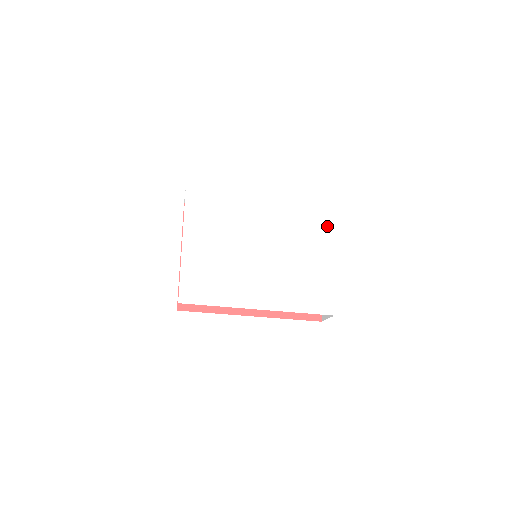
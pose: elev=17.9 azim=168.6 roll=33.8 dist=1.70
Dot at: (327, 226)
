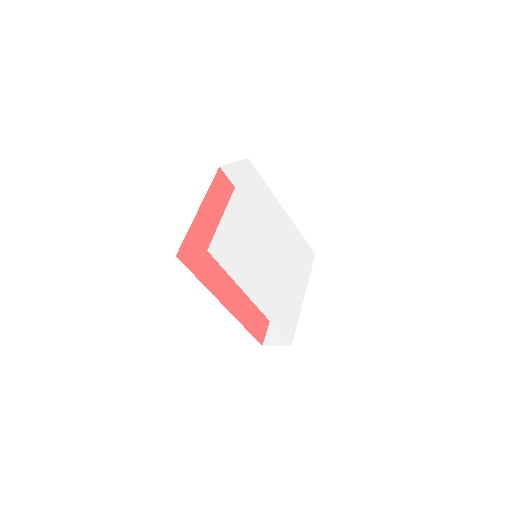
Dot at: (309, 270)
